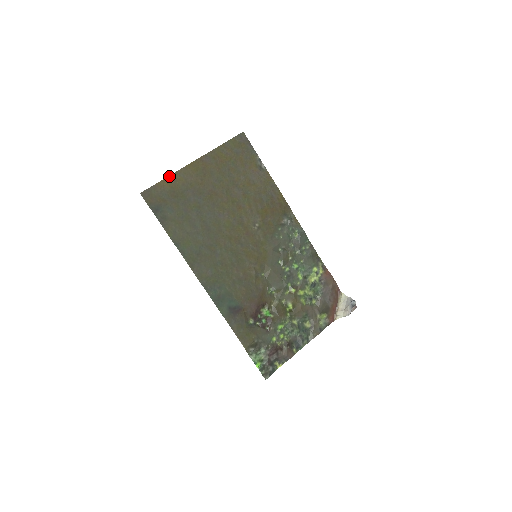
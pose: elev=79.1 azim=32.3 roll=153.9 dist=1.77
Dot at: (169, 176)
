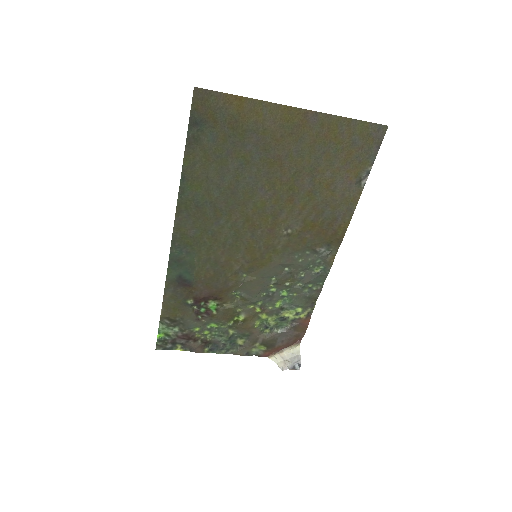
Dot at: (249, 98)
